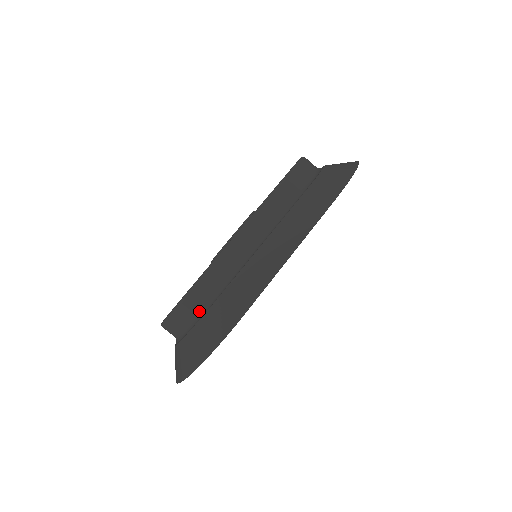
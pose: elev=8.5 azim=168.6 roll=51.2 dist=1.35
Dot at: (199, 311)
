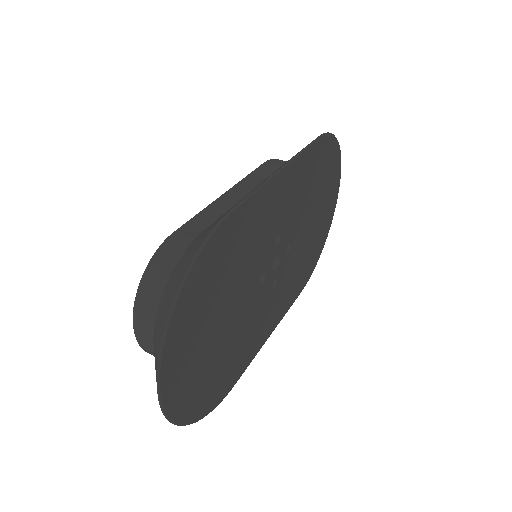
Dot at: (178, 258)
